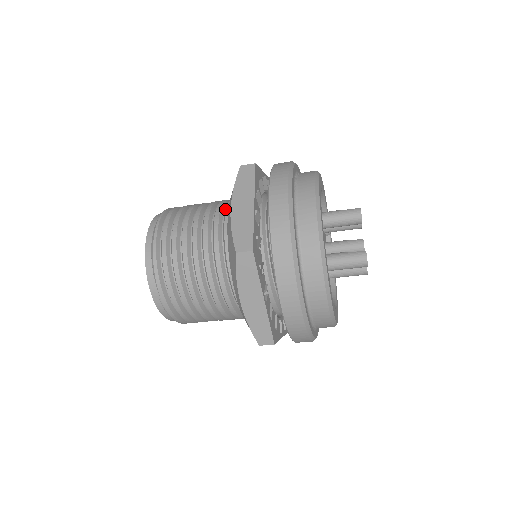
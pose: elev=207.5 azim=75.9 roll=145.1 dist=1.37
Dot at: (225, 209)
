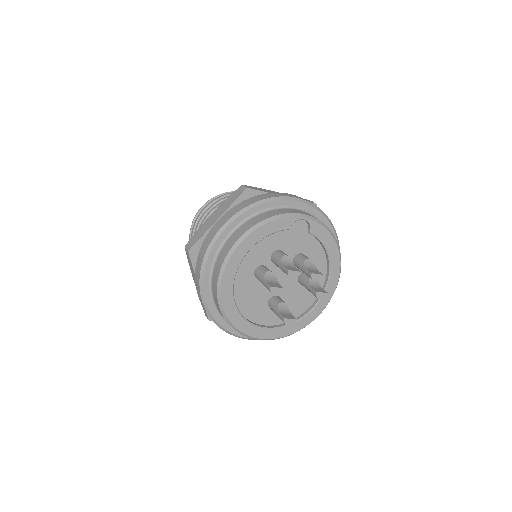
Dot at: occluded
